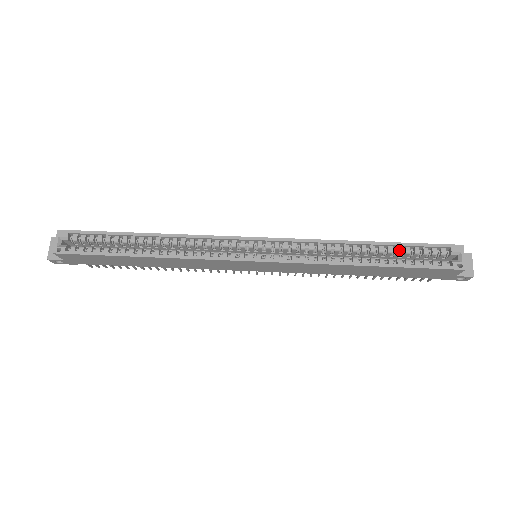
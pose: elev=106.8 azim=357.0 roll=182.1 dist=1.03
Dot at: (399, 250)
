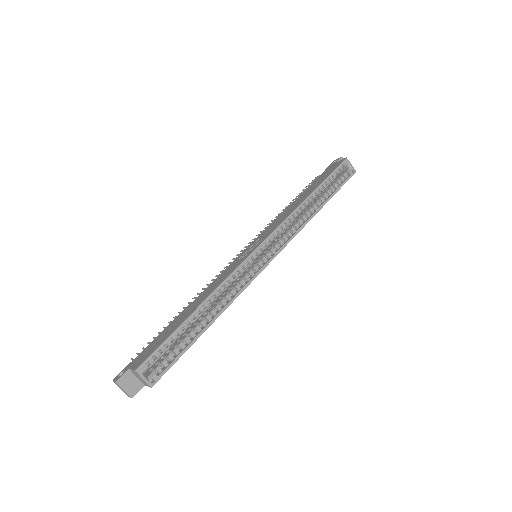
Dot at: (325, 186)
